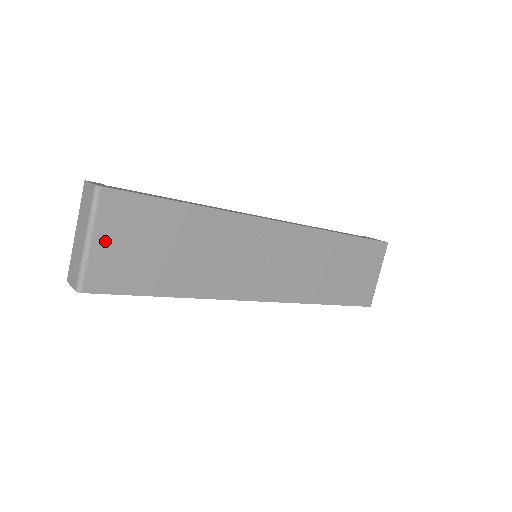
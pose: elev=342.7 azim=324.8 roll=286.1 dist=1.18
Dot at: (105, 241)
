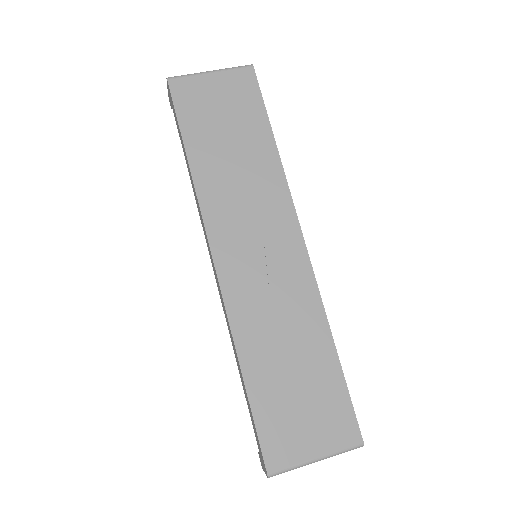
Dot at: (215, 82)
